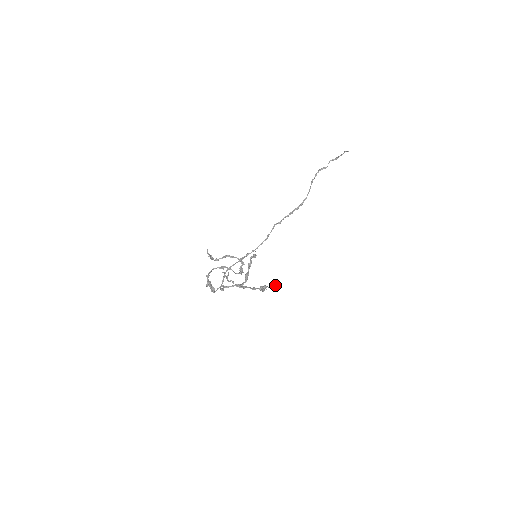
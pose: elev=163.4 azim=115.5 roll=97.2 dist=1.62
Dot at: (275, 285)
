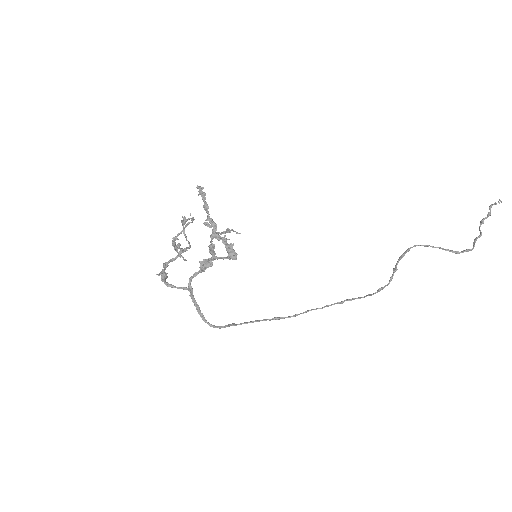
Dot at: (200, 187)
